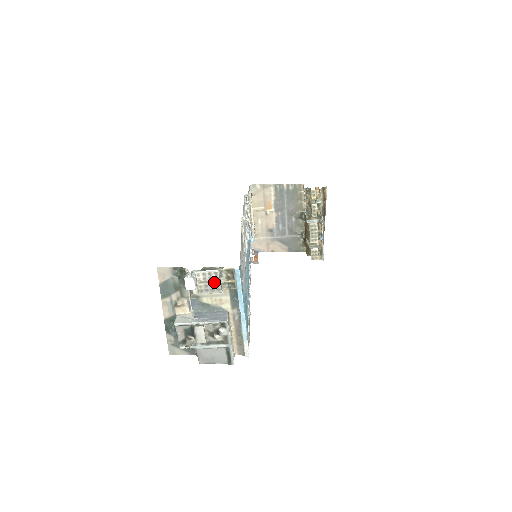
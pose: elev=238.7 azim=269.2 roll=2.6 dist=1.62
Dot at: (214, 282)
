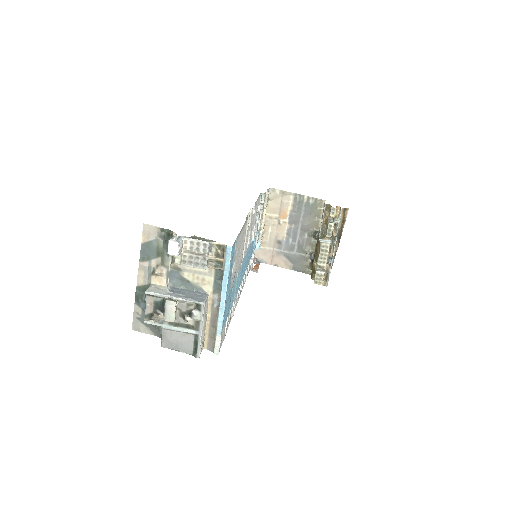
Dot at: (201, 255)
